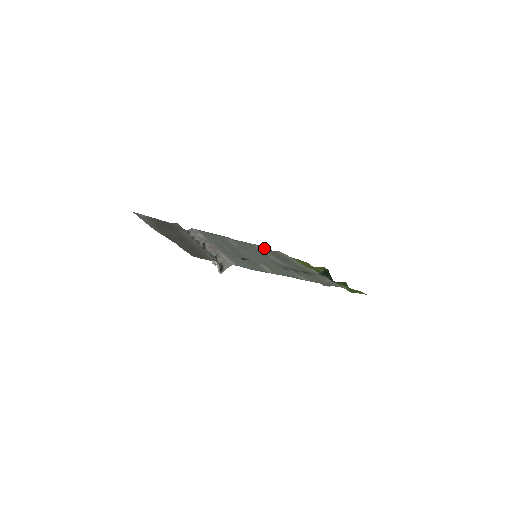
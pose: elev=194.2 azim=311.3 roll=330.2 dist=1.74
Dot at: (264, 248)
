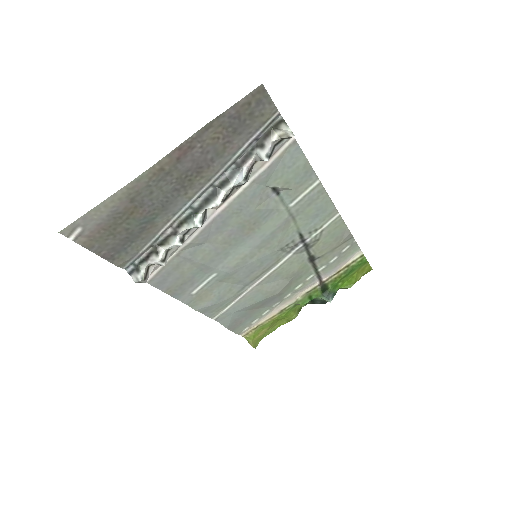
Dot at: (226, 327)
